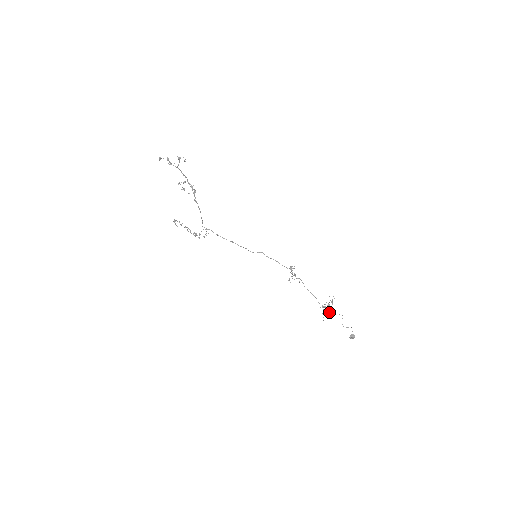
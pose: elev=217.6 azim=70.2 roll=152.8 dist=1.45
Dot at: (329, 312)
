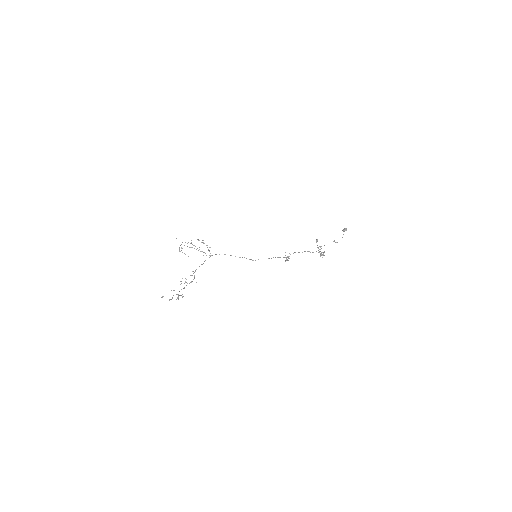
Dot at: occluded
